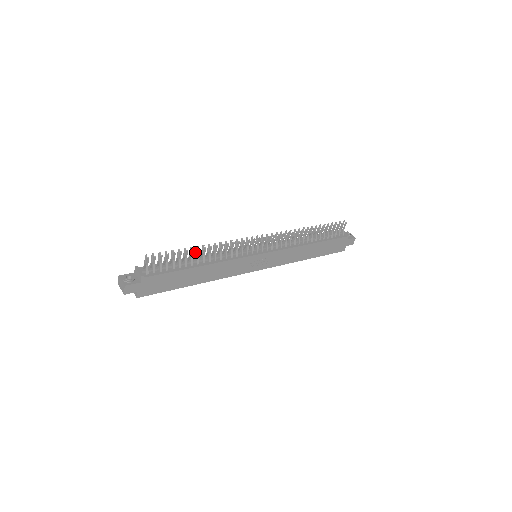
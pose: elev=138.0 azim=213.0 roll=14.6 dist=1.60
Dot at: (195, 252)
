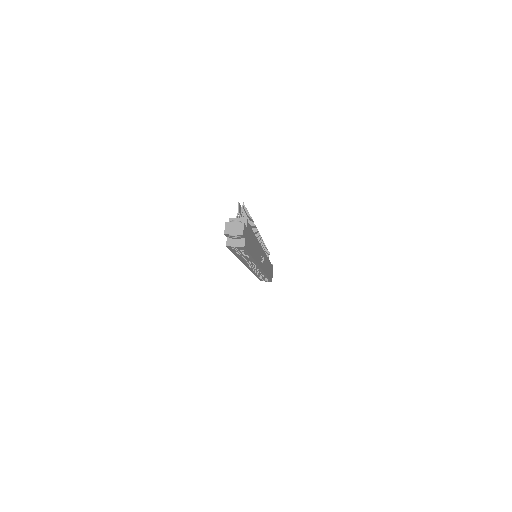
Dot at: occluded
